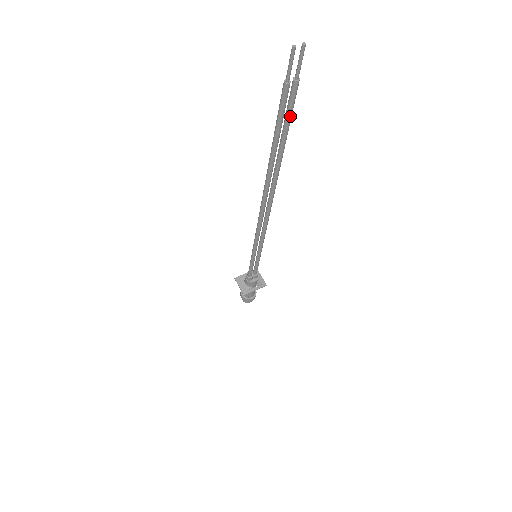
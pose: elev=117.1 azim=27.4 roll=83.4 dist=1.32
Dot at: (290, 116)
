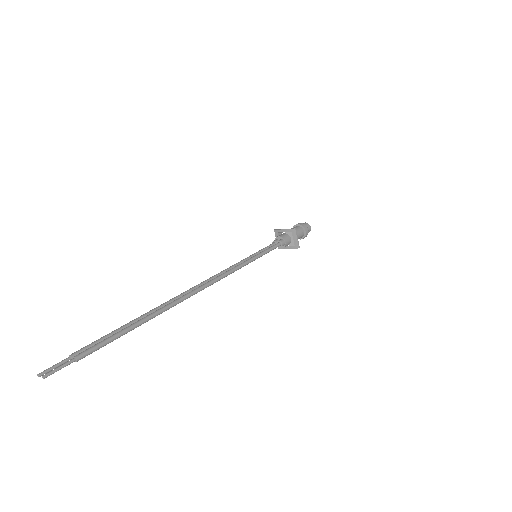
Dot at: (110, 342)
